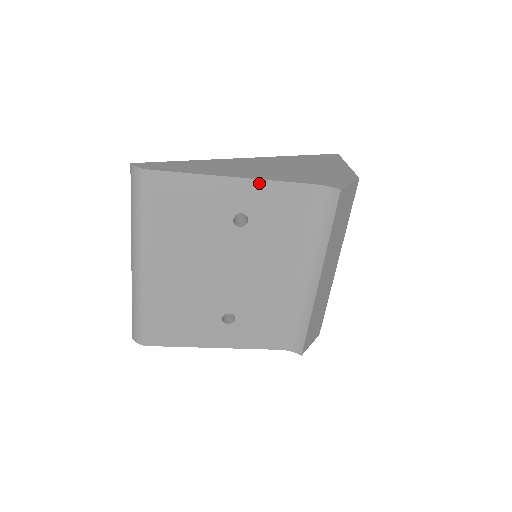
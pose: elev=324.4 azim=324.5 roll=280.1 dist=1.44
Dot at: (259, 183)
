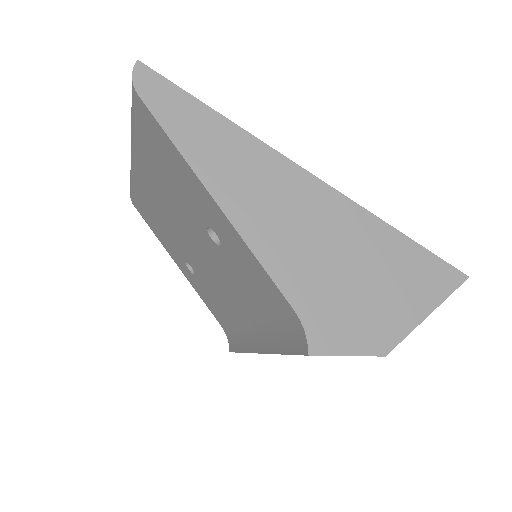
Dot at: (240, 238)
